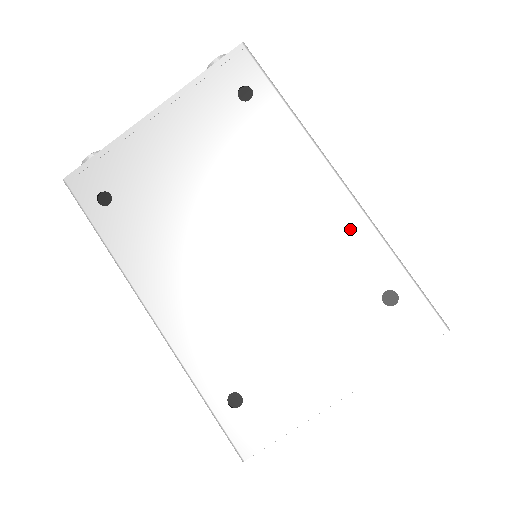
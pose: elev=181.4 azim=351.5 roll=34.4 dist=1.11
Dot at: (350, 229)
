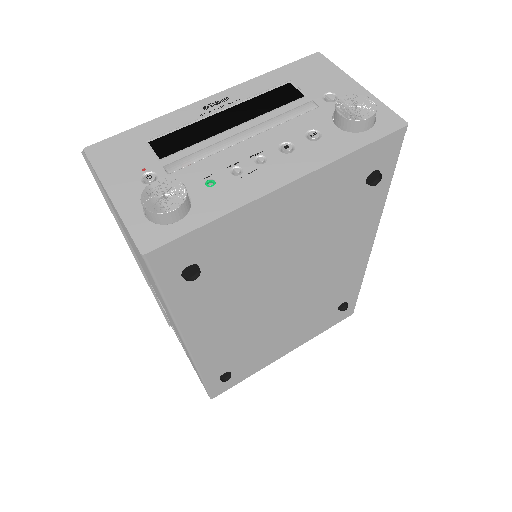
Dot at: (354, 274)
